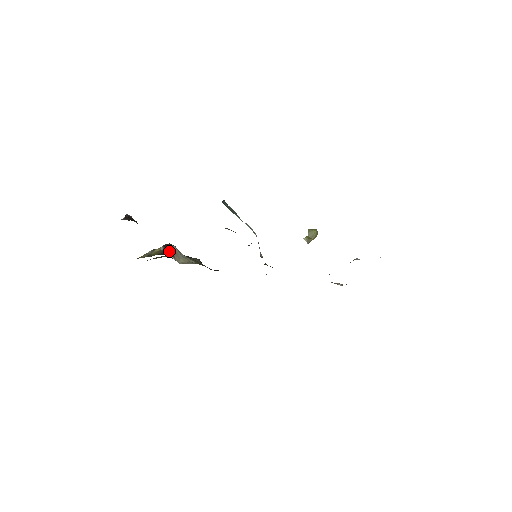
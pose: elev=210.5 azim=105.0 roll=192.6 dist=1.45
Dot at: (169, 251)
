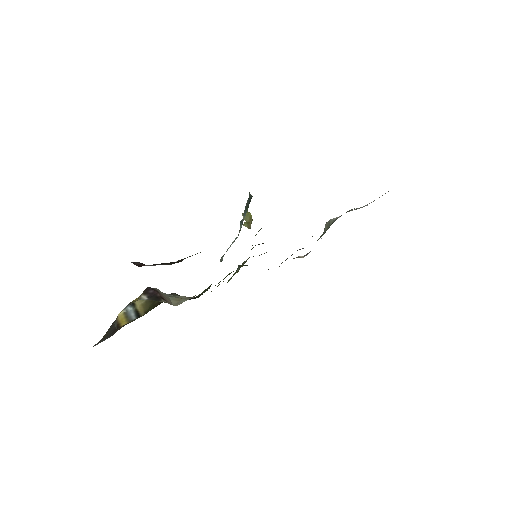
Dot at: (158, 296)
